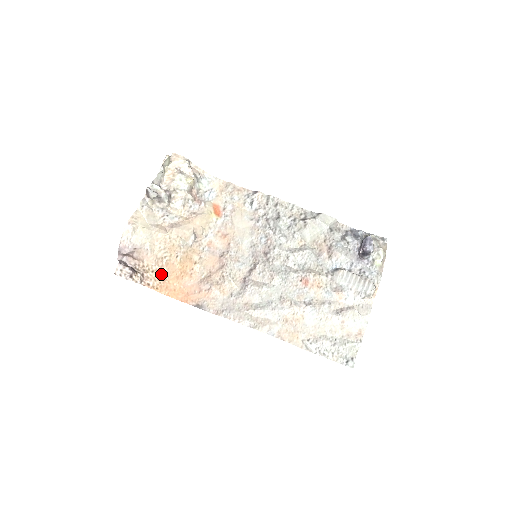
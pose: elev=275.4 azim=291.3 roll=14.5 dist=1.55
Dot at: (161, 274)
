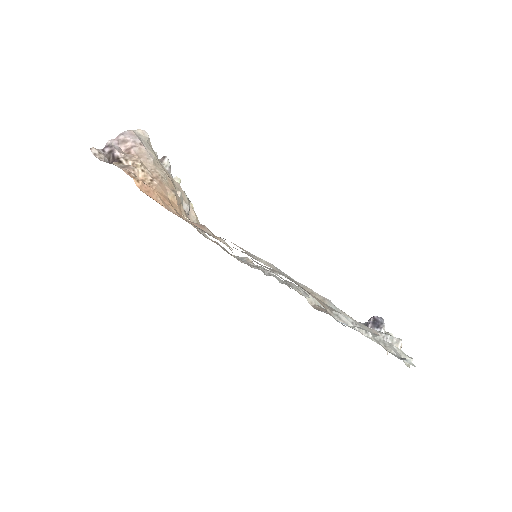
Dot at: (149, 181)
